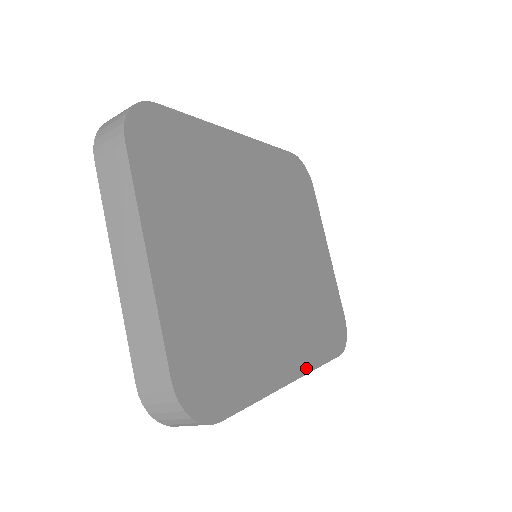
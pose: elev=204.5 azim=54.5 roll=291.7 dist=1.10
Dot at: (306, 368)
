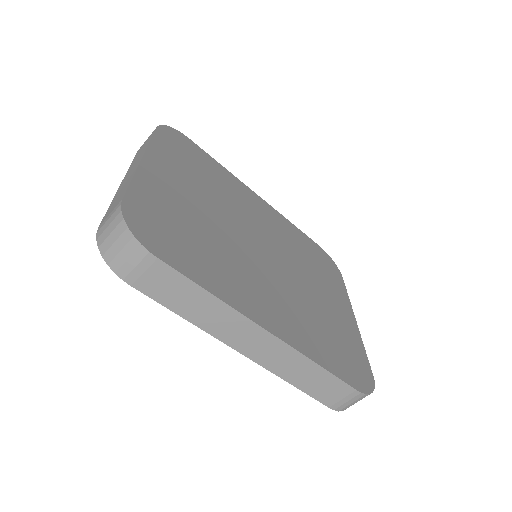
Dot at: (292, 343)
